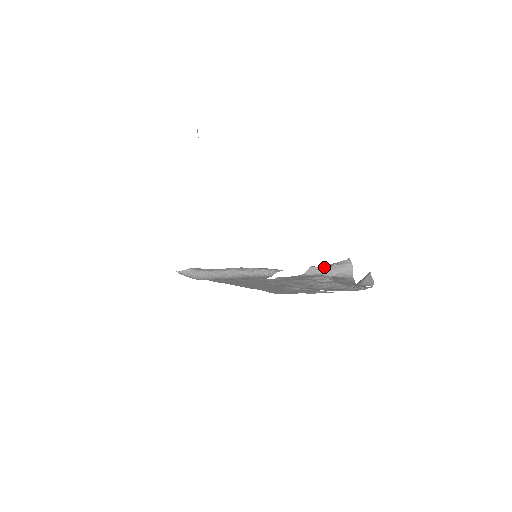
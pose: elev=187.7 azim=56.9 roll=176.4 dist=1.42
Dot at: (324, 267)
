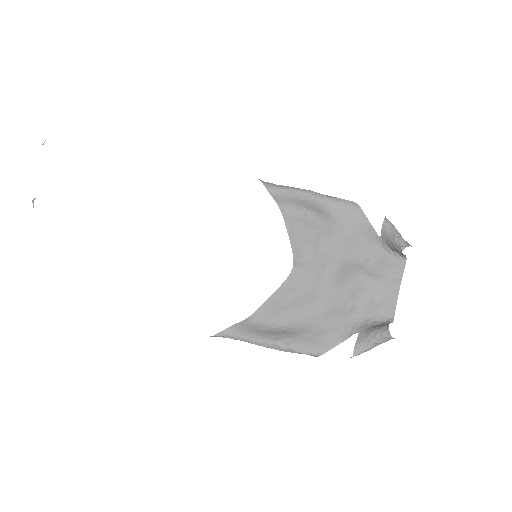
Dot at: (366, 350)
